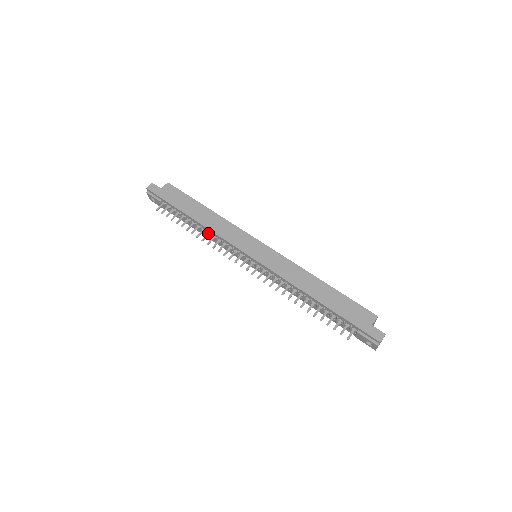
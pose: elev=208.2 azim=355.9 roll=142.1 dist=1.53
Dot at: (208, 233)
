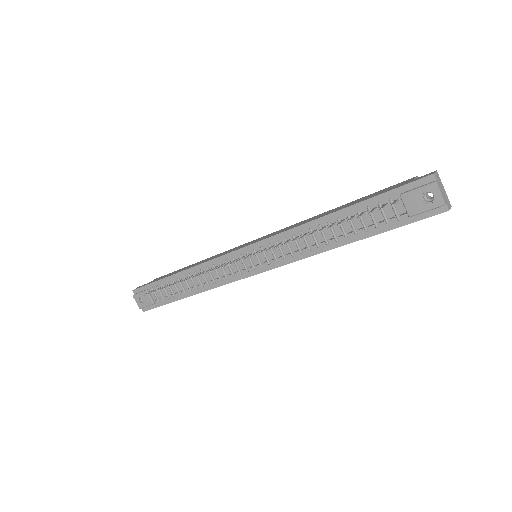
Dot at: (198, 273)
